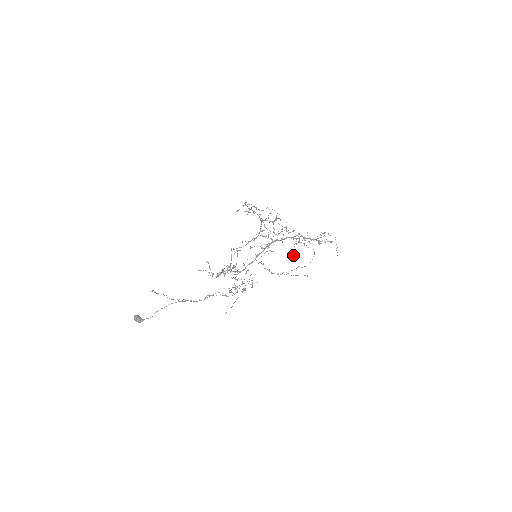
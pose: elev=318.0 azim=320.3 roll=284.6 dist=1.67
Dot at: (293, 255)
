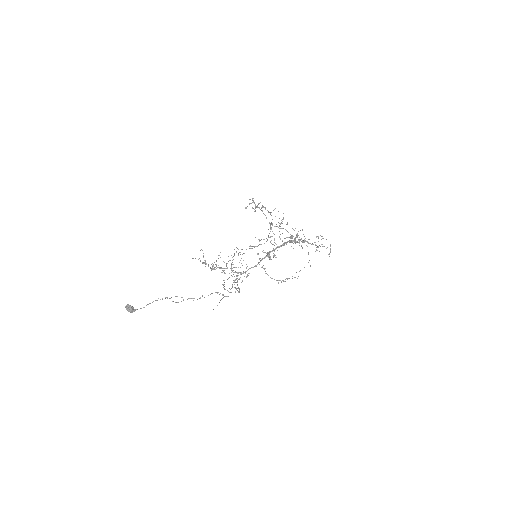
Dot at: occluded
